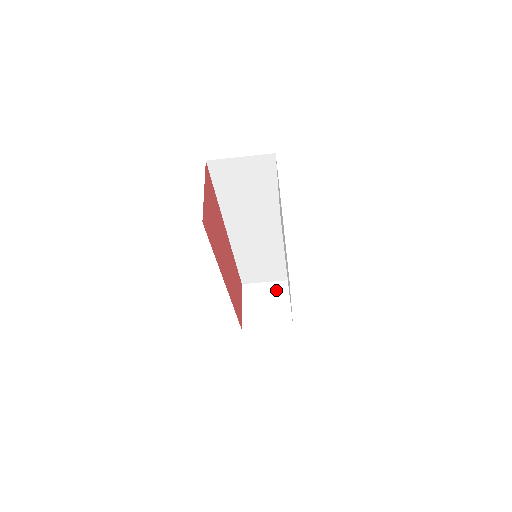
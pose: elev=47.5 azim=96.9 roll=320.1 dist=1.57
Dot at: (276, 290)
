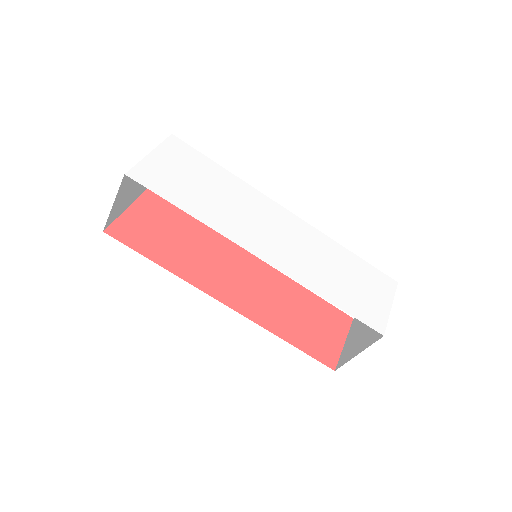
Dot at: occluded
